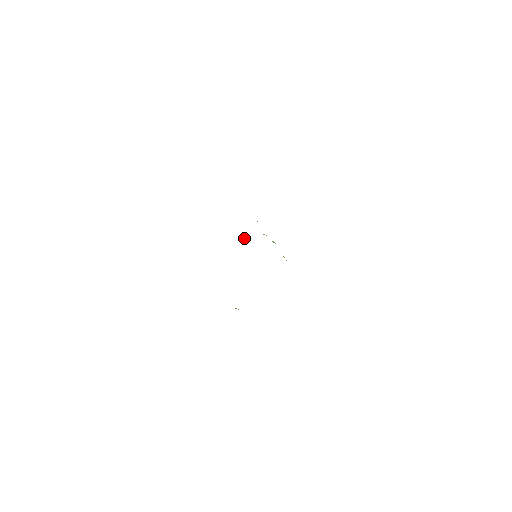
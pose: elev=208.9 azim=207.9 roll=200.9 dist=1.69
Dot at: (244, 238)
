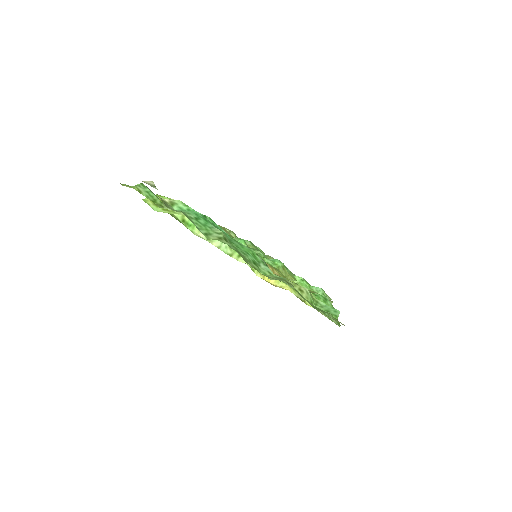
Dot at: occluded
